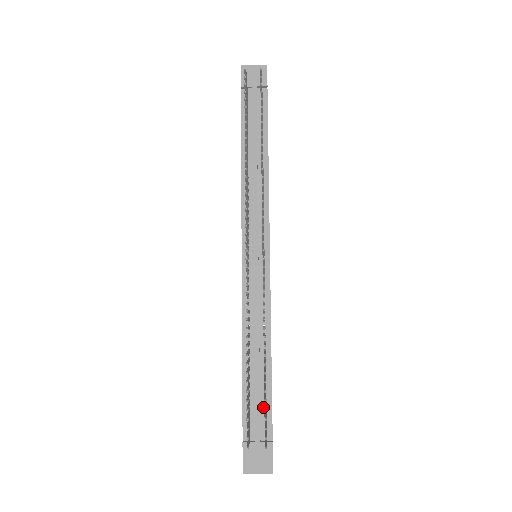
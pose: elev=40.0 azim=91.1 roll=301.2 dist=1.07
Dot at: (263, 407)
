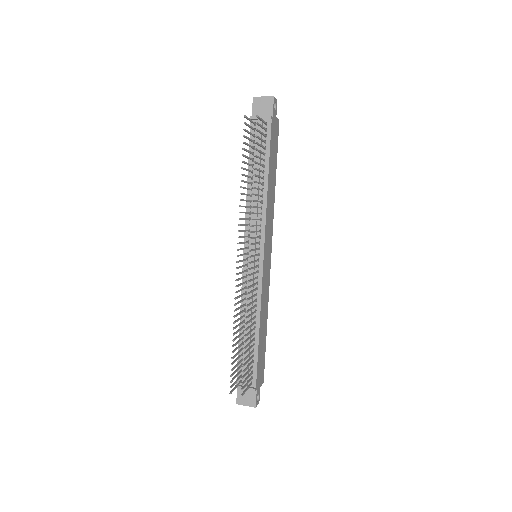
Dot at: (251, 365)
